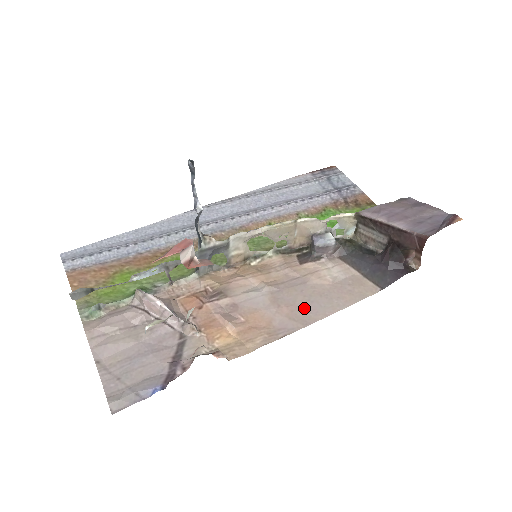
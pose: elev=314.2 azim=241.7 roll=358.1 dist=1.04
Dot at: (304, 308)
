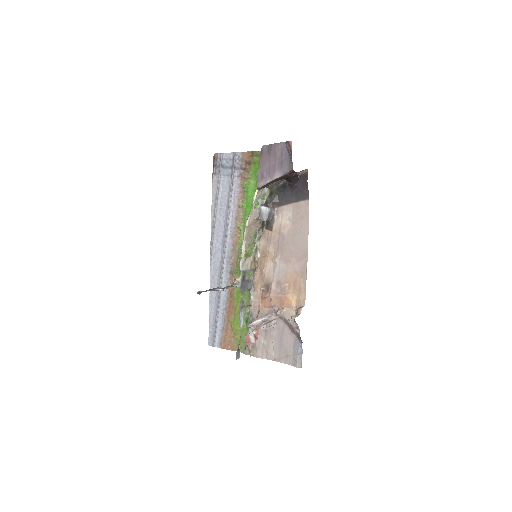
Dot at: (297, 249)
